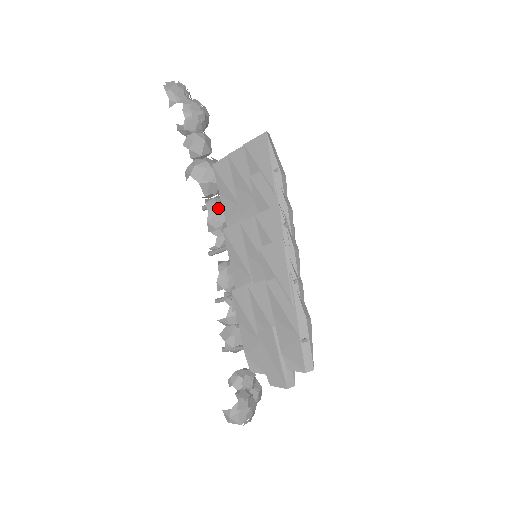
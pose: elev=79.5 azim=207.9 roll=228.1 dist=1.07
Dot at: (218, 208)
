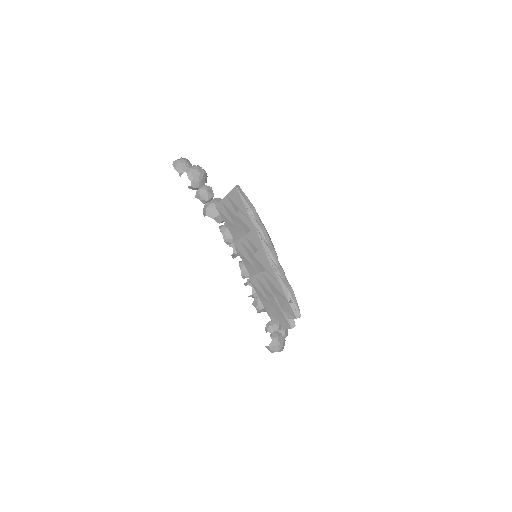
Dot at: (227, 231)
